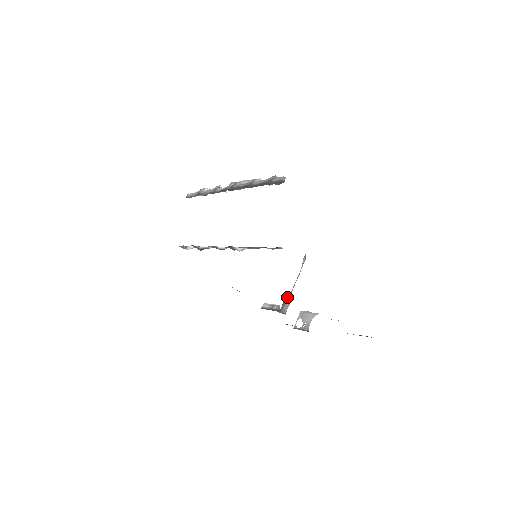
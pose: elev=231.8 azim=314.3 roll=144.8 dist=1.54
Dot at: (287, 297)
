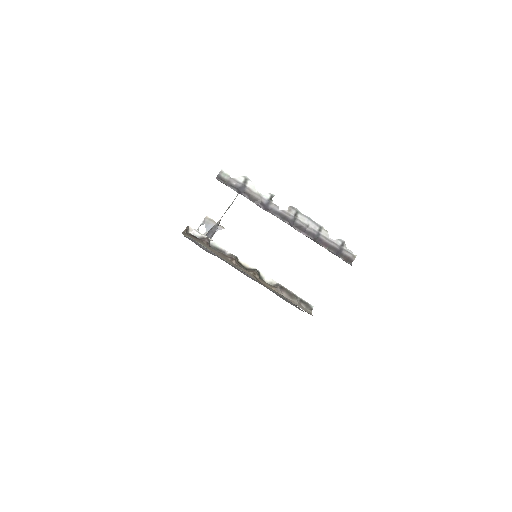
Dot at: (216, 225)
